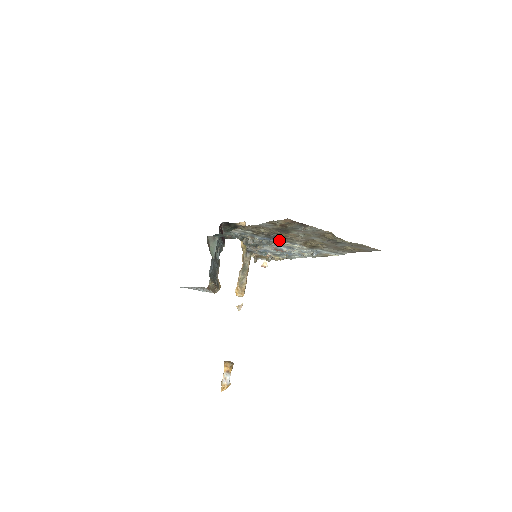
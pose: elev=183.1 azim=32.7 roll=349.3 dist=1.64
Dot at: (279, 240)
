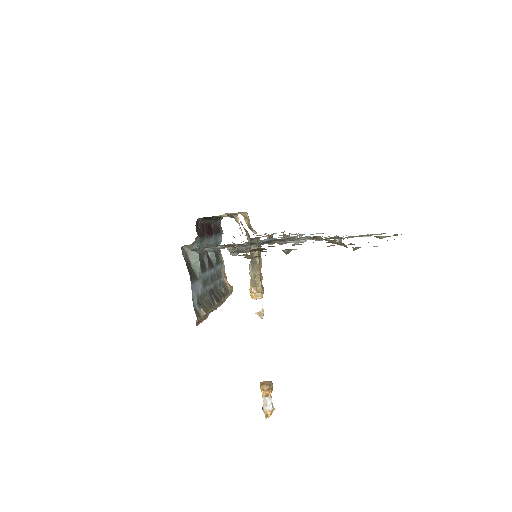
Dot at: occluded
